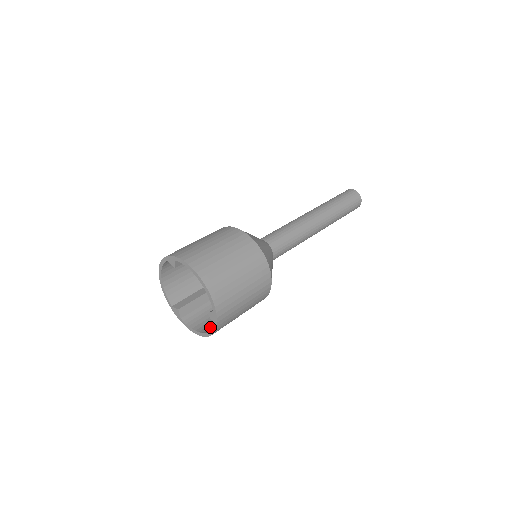
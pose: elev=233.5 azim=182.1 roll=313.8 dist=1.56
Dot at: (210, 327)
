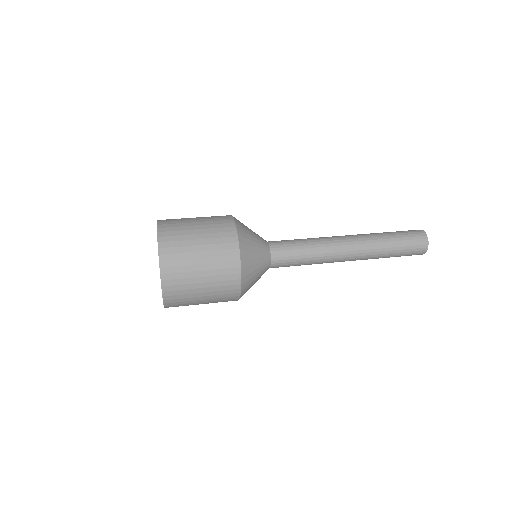
Dot at: occluded
